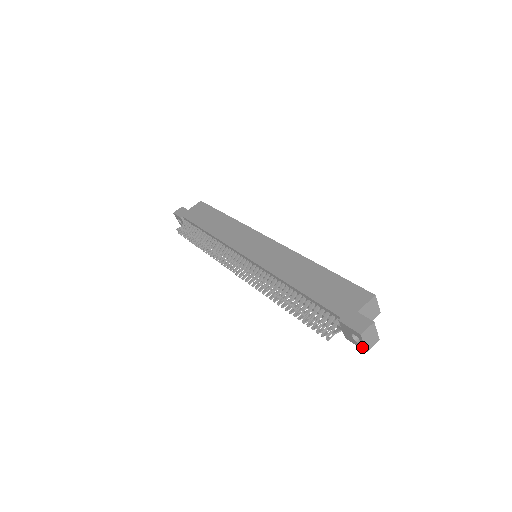
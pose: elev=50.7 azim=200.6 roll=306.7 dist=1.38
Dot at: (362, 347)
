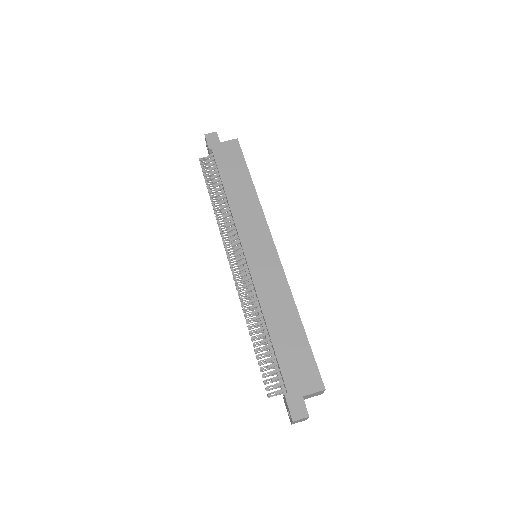
Dot at: (290, 420)
